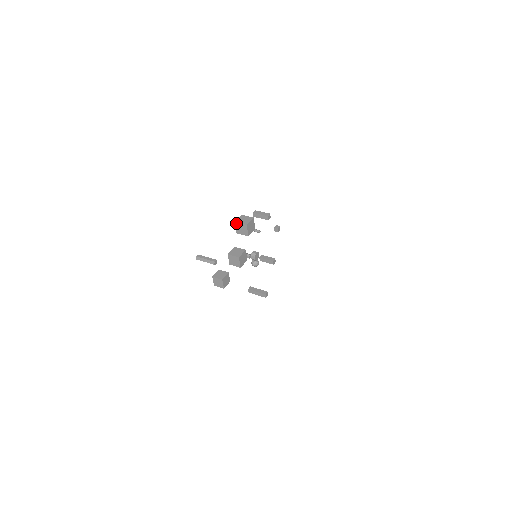
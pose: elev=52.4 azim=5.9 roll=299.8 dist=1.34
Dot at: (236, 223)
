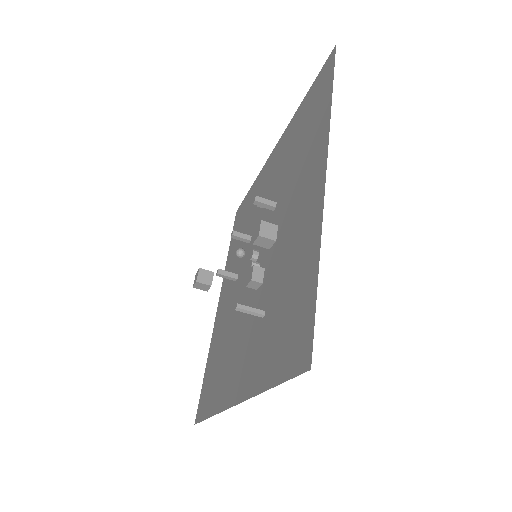
Dot at: (260, 237)
